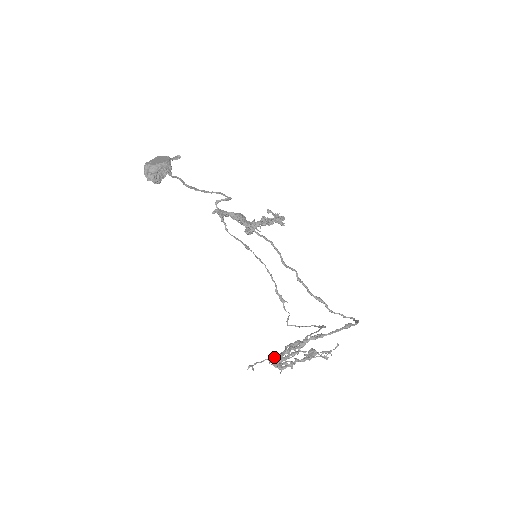
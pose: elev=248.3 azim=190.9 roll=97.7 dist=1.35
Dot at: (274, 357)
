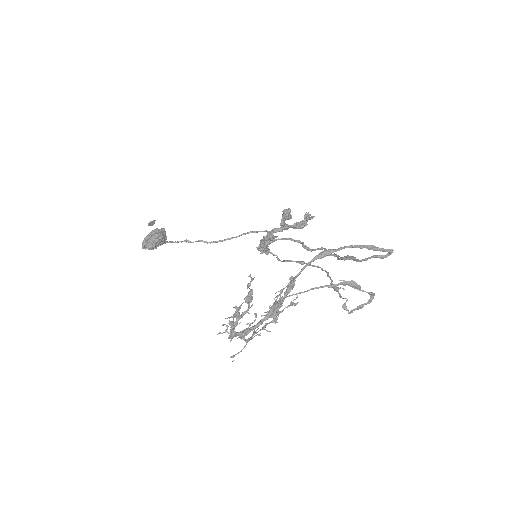
Dot at: (240, 332)
